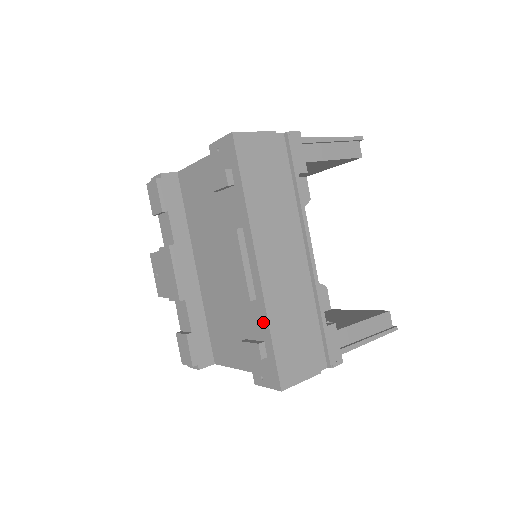
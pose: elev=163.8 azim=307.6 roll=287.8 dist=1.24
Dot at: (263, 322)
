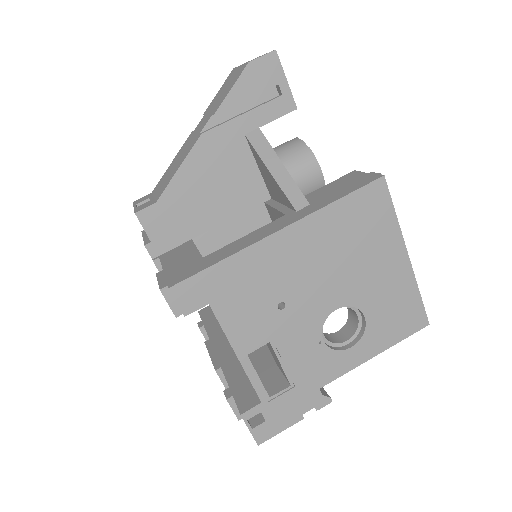
Dot at: occluded
